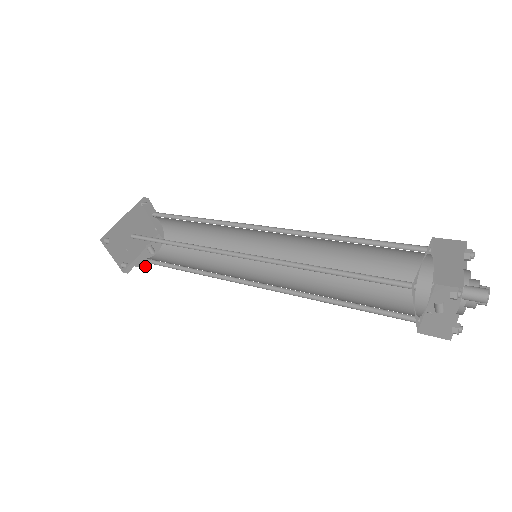
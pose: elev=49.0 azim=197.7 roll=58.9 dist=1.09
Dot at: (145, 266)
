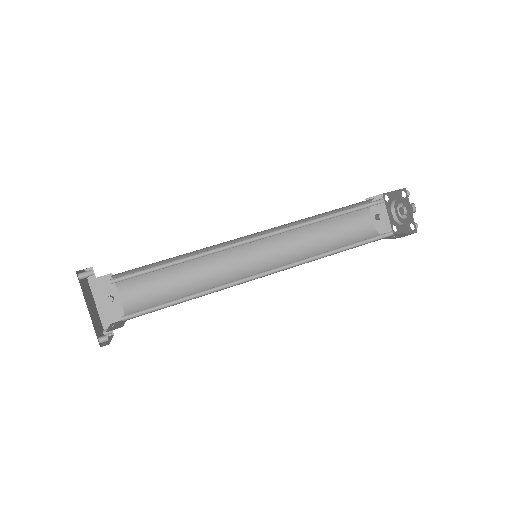
Dot at: occluded
